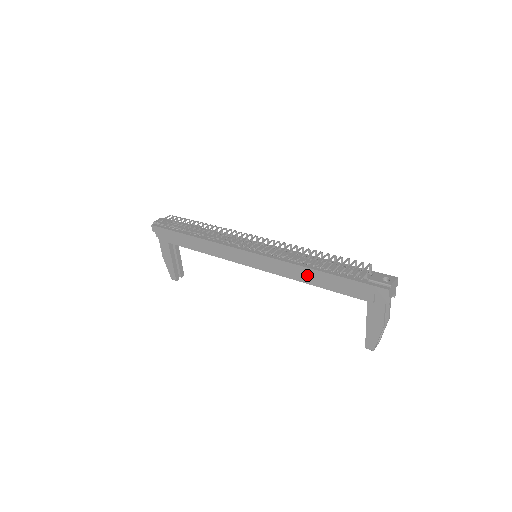
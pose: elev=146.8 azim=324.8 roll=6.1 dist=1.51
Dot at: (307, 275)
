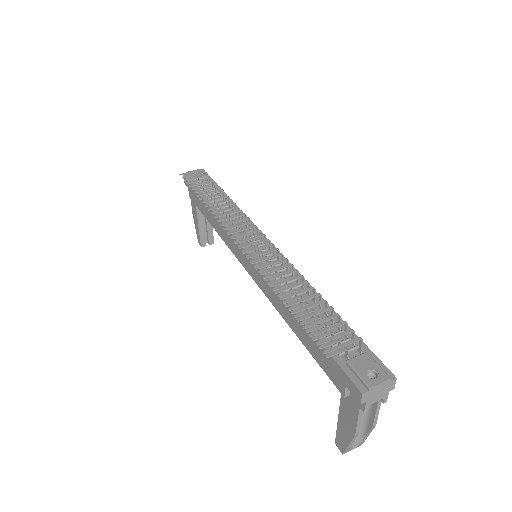
Dot at: (286, 311)
